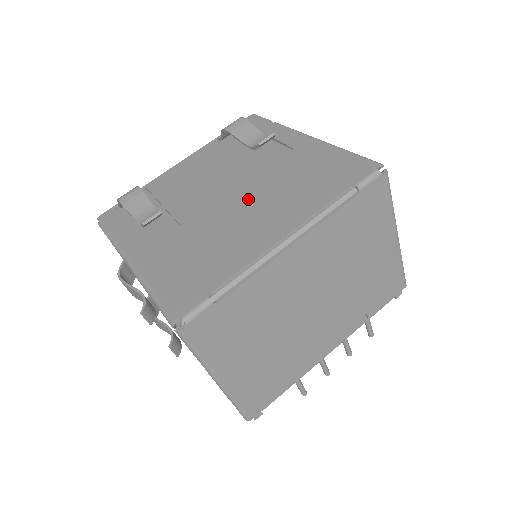
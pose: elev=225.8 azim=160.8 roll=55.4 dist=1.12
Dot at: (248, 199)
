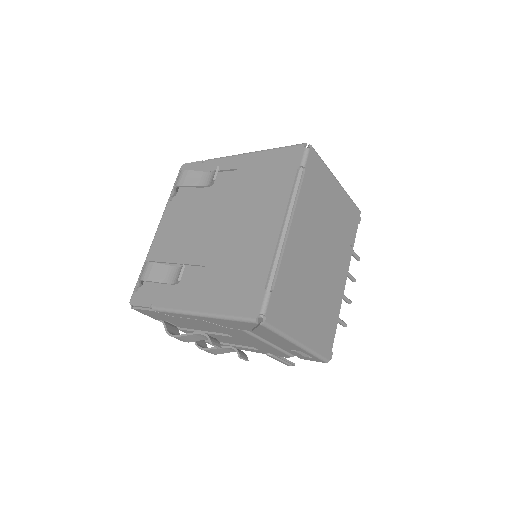
Dot at: (235, 219)
